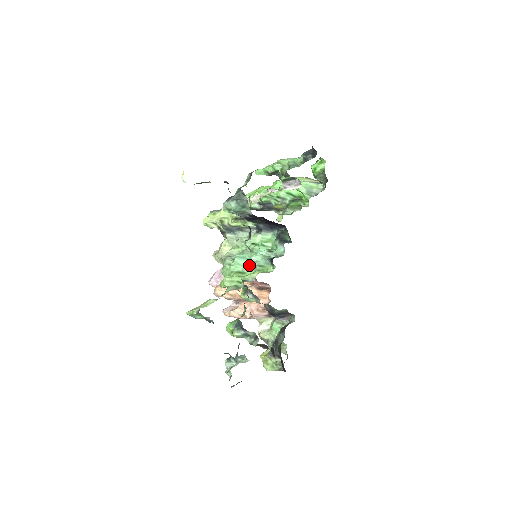
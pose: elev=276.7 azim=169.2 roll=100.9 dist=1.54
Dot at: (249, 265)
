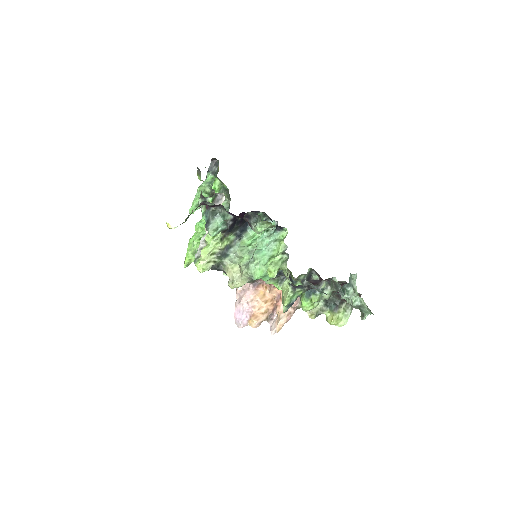
Dot at: (268, 250)
